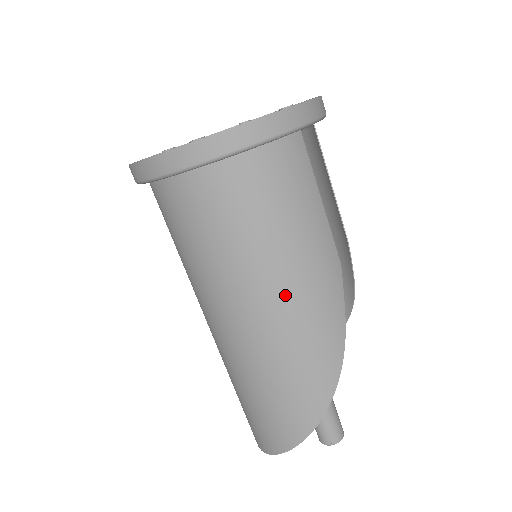
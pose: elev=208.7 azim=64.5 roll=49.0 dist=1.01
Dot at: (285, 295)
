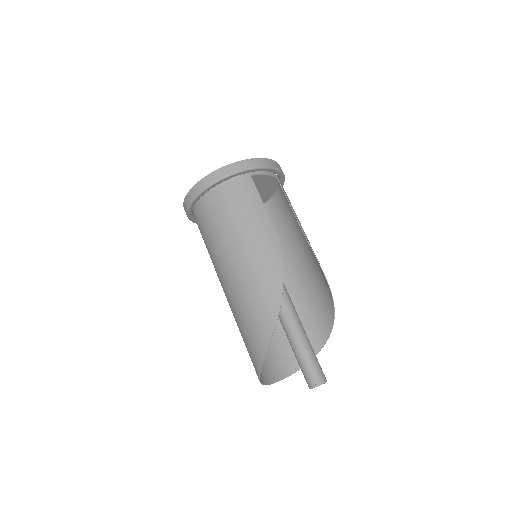
Dot at: (243, 255)
